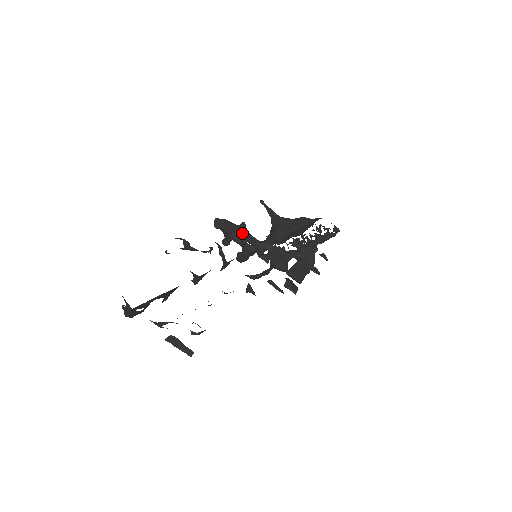
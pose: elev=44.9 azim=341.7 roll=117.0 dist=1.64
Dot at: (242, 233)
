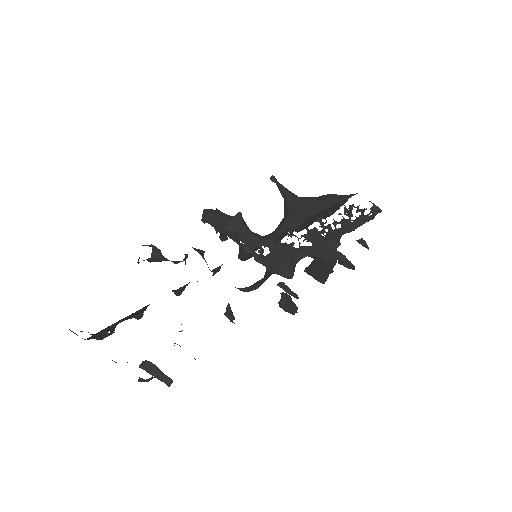
Dot at: (236, 228)
